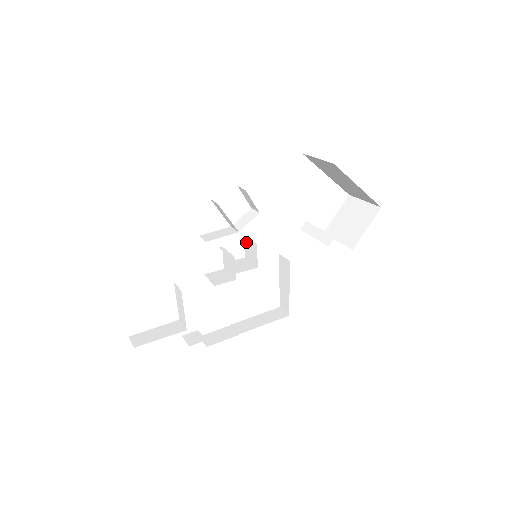
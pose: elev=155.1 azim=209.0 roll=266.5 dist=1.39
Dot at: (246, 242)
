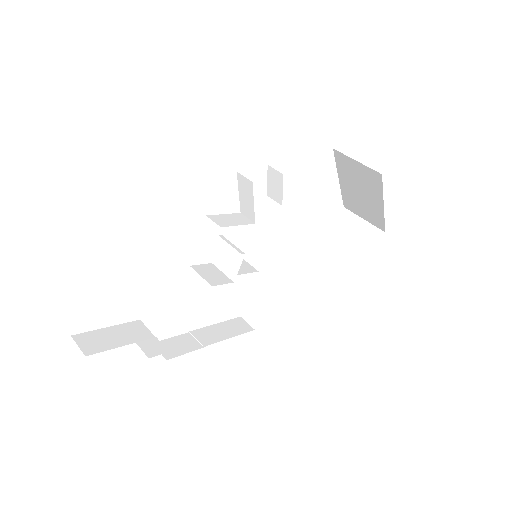
Dot at: (248, 236)
